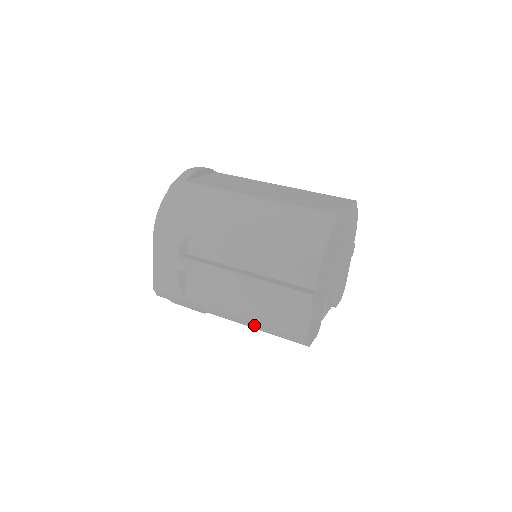
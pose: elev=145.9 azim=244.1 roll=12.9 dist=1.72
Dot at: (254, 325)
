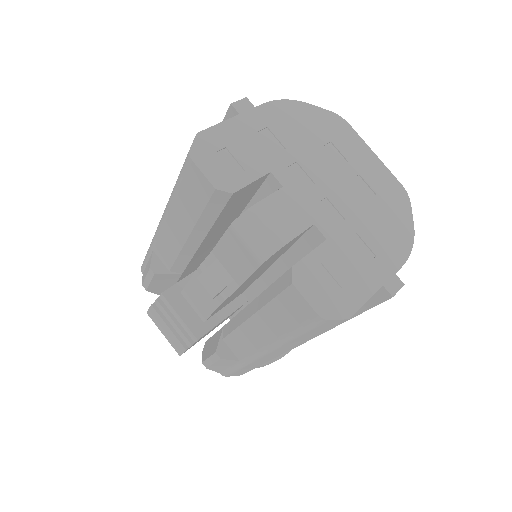
Dot at: occluded
